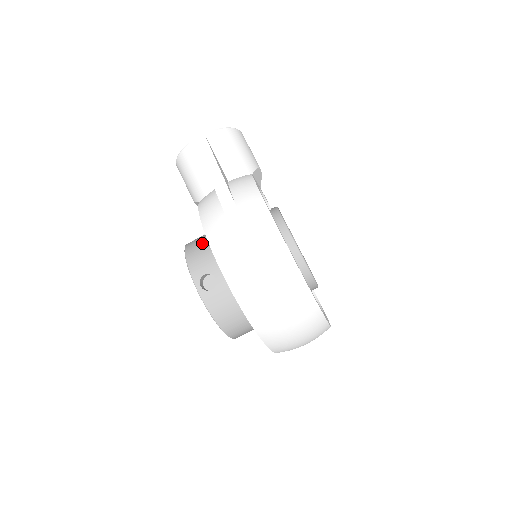
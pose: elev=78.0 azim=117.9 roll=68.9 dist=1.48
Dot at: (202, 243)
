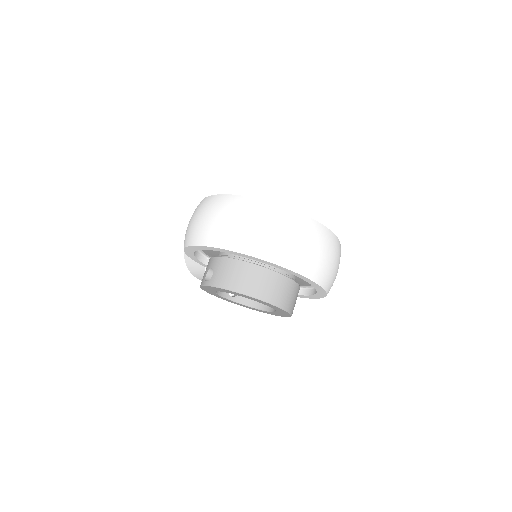
Dot at: occluded
